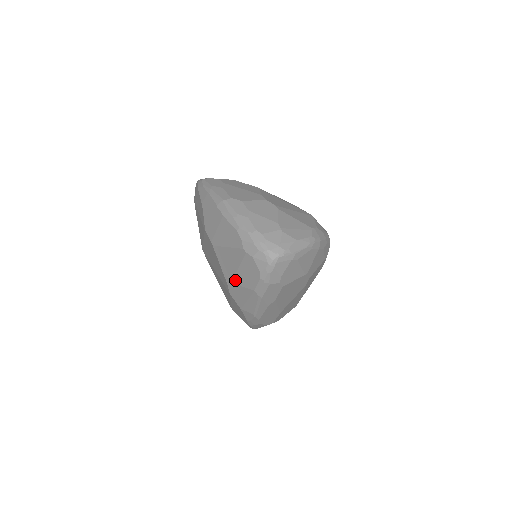
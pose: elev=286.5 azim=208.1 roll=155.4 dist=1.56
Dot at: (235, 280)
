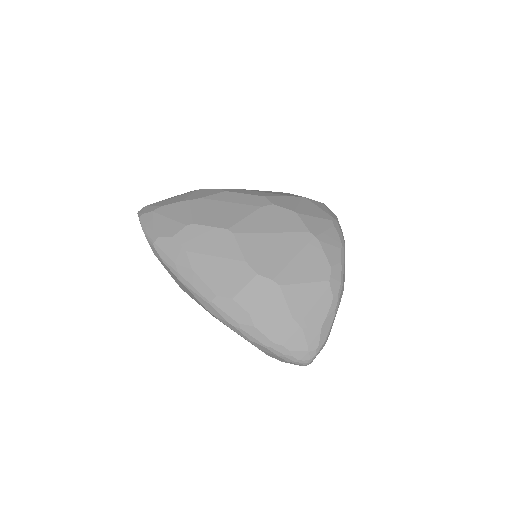
Dot at: occluded
